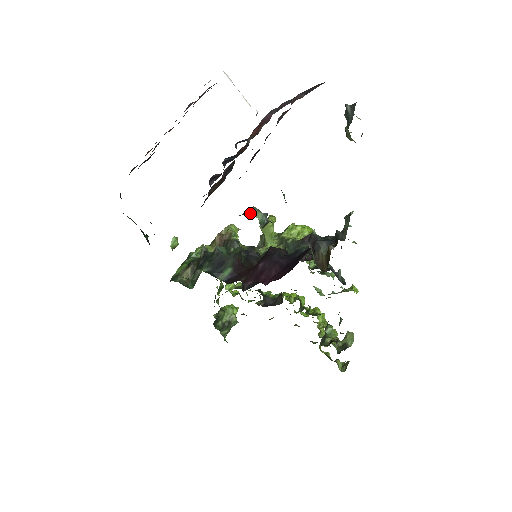
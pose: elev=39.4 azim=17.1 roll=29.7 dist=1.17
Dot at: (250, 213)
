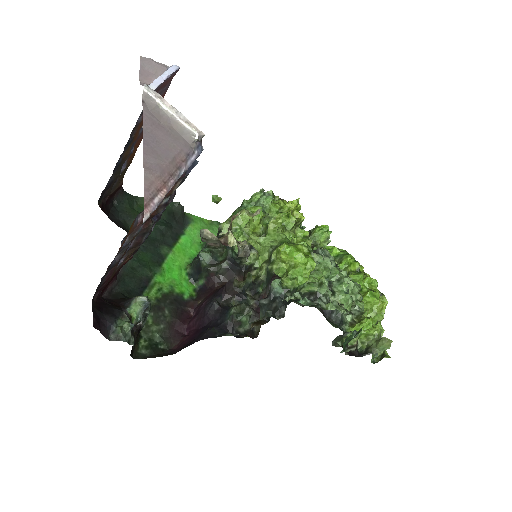
Dot at: (131, 304)
